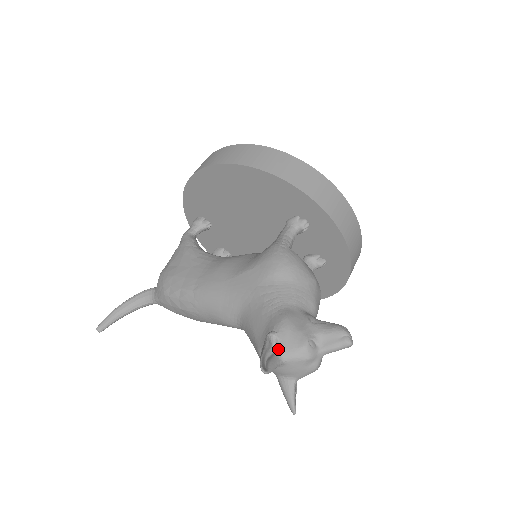
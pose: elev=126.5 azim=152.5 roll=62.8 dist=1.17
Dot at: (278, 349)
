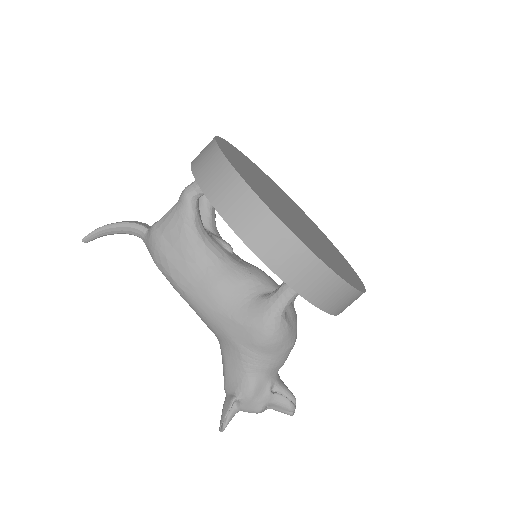
Dot at: (238, 406)
